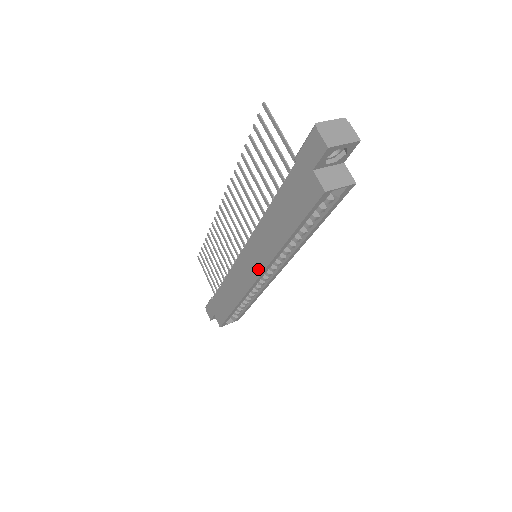
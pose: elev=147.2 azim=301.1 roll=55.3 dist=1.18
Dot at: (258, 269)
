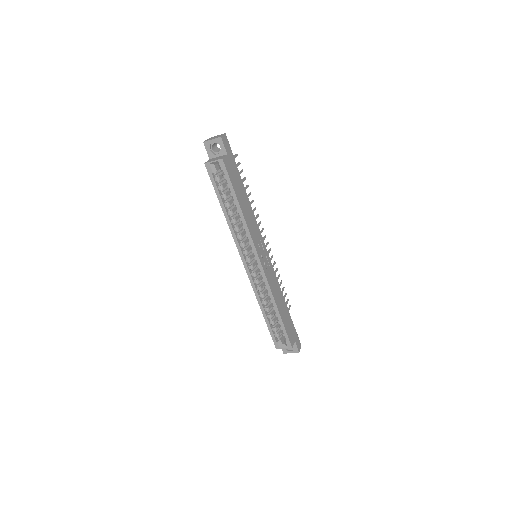
Dot at: (241, 254)
